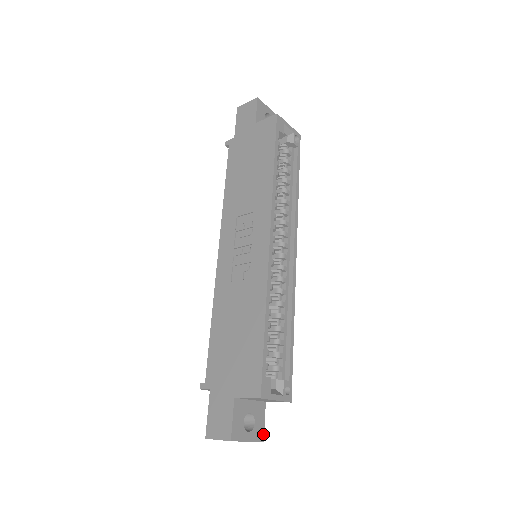
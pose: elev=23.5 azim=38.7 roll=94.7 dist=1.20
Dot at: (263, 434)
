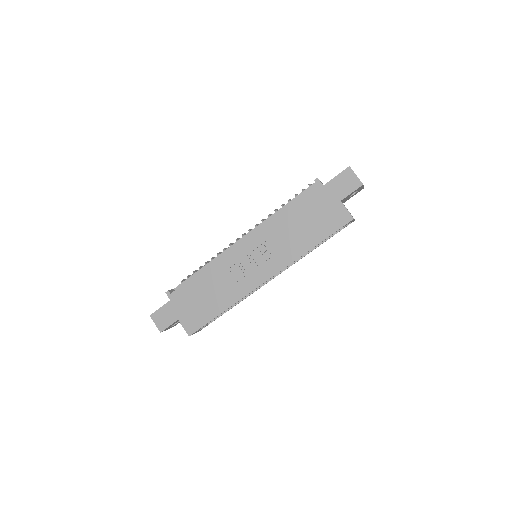
Dot at: occluded
